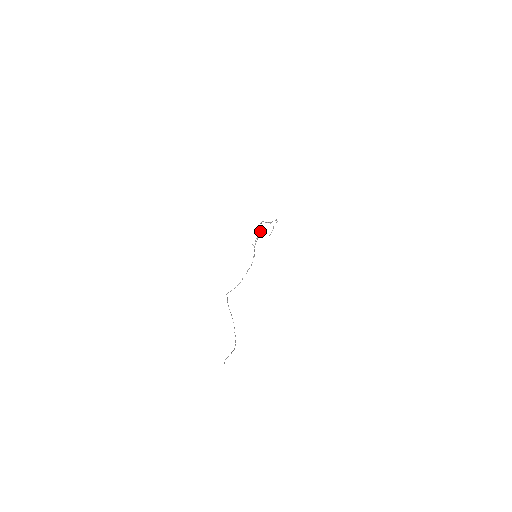
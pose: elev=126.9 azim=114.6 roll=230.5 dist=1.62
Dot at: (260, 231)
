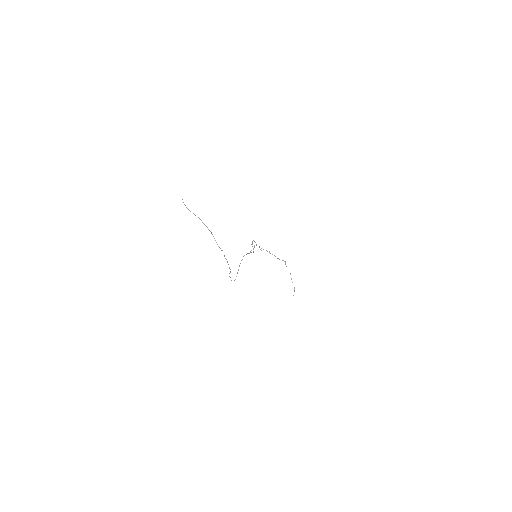
Dot at: (254, 241)
